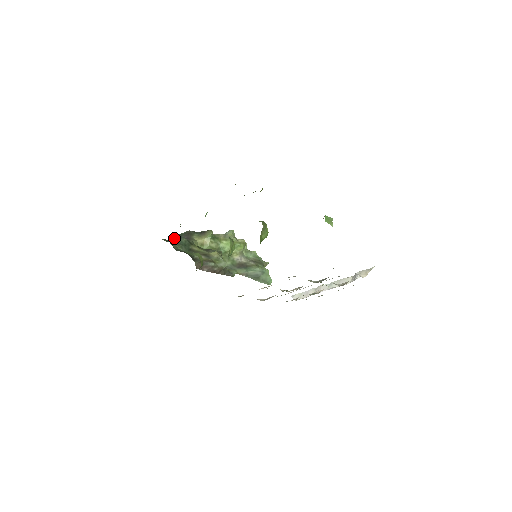
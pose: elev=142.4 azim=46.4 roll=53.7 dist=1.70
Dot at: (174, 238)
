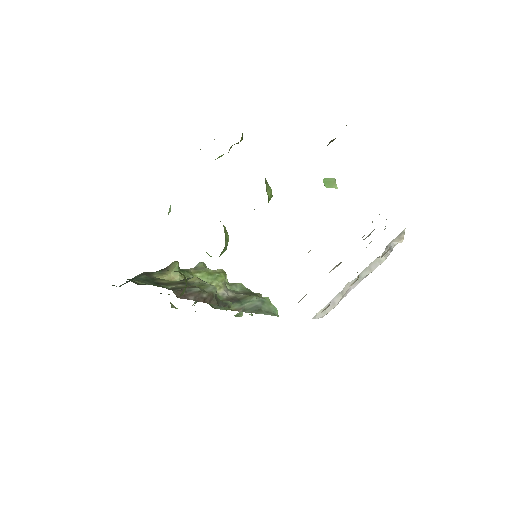
Dot at: (127, 281)
